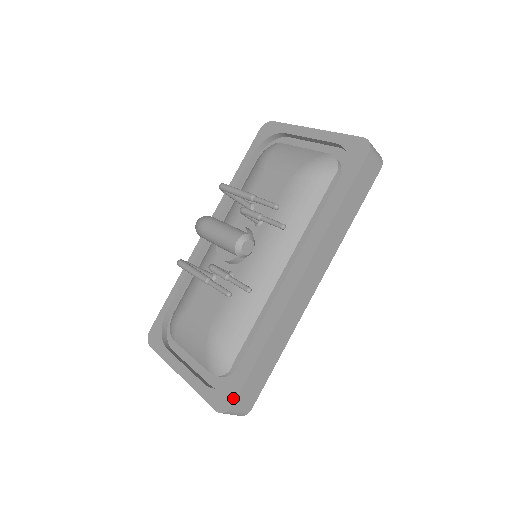
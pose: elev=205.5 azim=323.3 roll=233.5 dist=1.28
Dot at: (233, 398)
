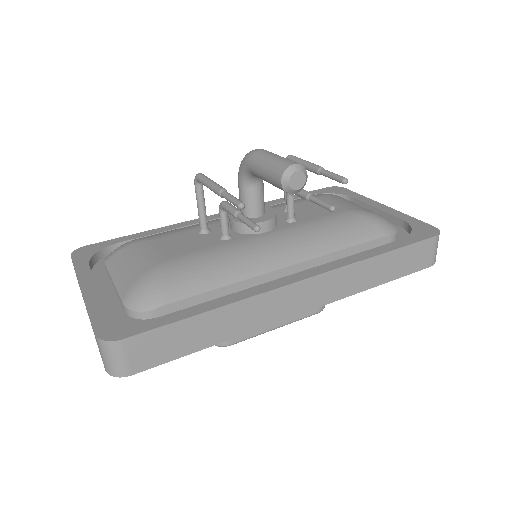
Dot at: (131, 333)
